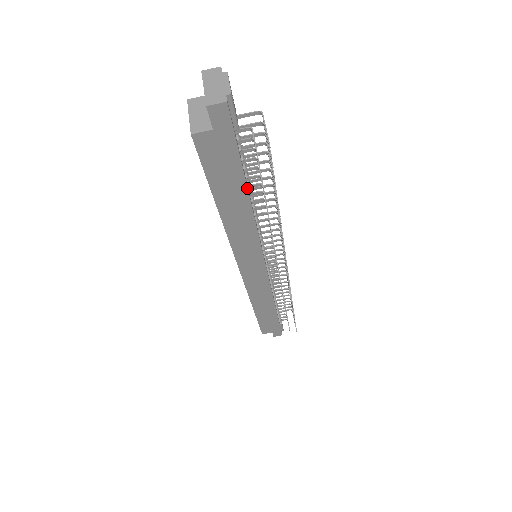
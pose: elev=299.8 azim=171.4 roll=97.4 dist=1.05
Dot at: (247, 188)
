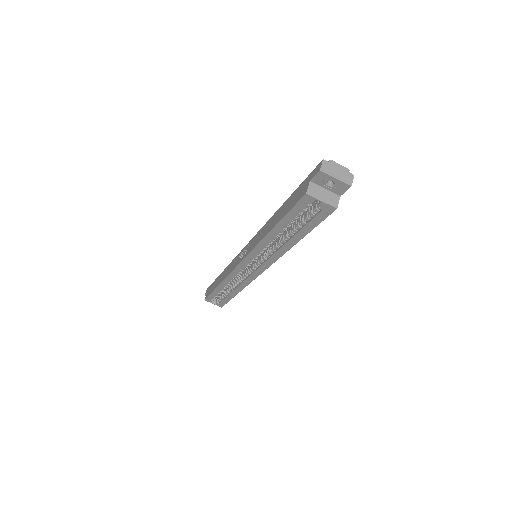
Dot at: occluded
